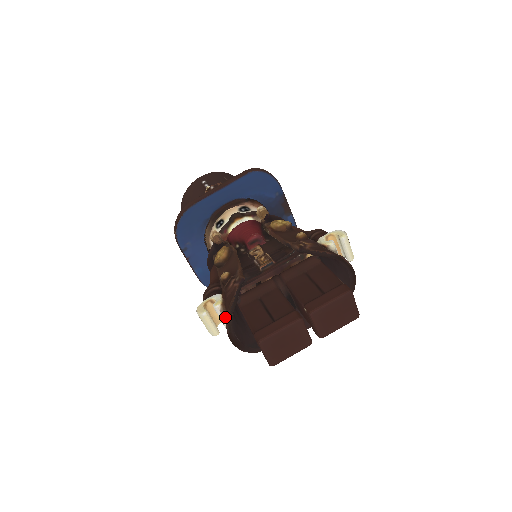
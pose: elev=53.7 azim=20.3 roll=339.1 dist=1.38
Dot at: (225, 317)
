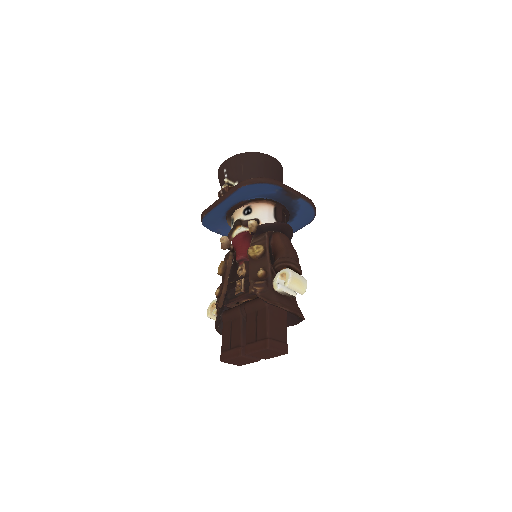
Dot at: occluded
